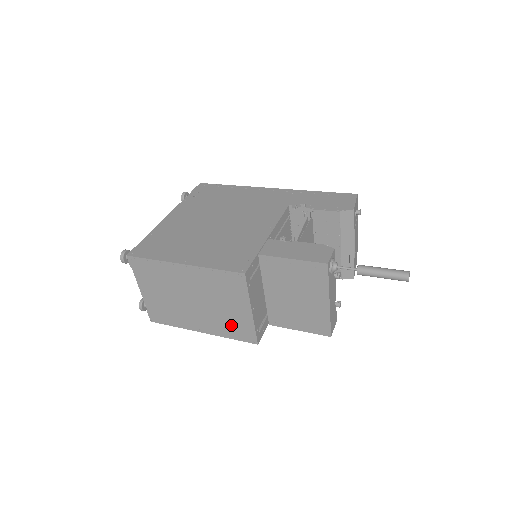
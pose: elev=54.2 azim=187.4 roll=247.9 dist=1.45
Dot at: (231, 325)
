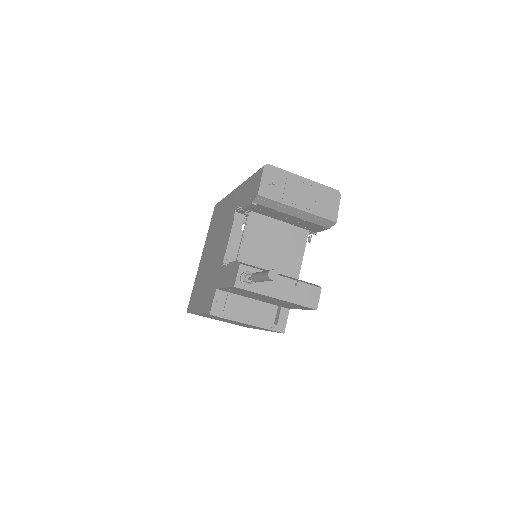
Dot at: (260, 328)
